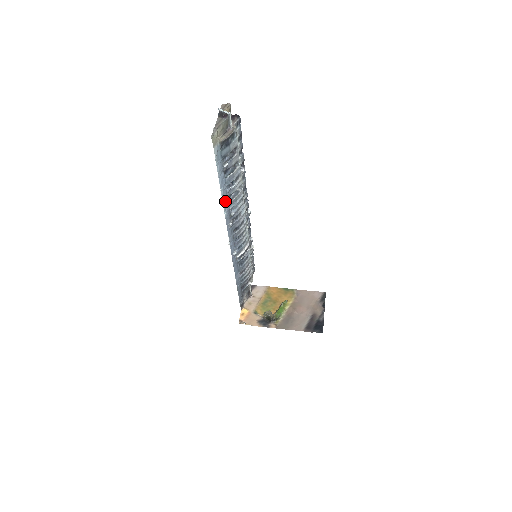
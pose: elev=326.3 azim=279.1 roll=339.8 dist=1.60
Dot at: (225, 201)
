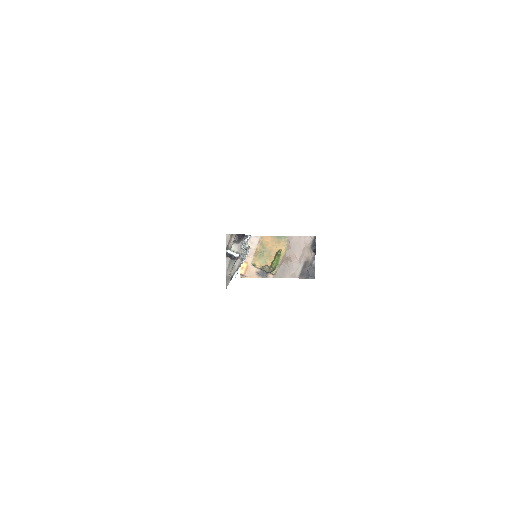
Dot at: occluded
